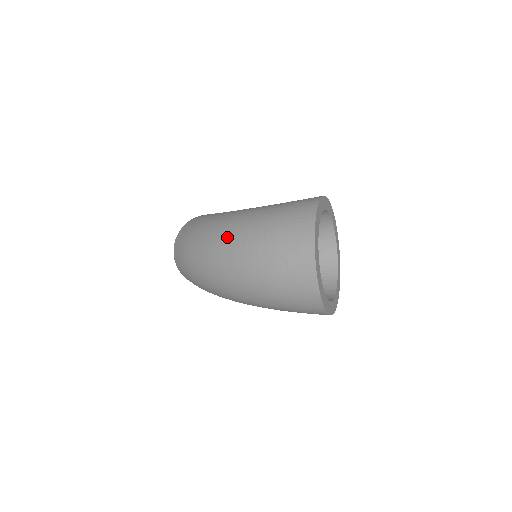
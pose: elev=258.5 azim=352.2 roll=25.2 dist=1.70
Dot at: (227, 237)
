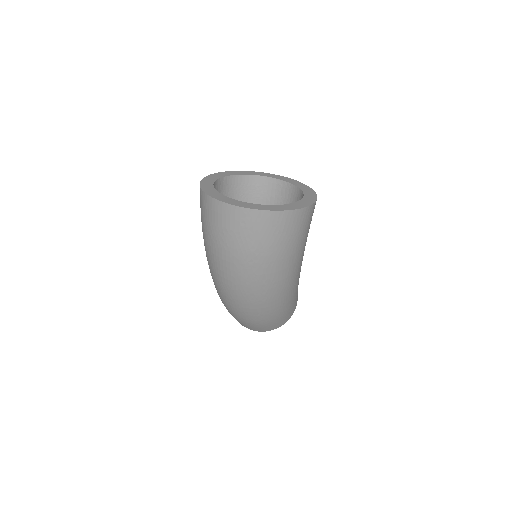
Dot at: (213, 273)
